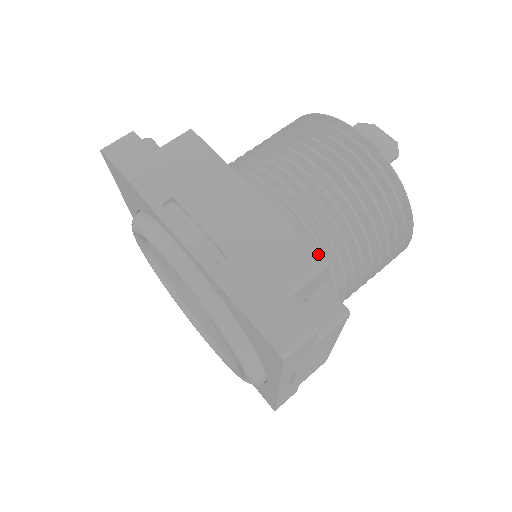
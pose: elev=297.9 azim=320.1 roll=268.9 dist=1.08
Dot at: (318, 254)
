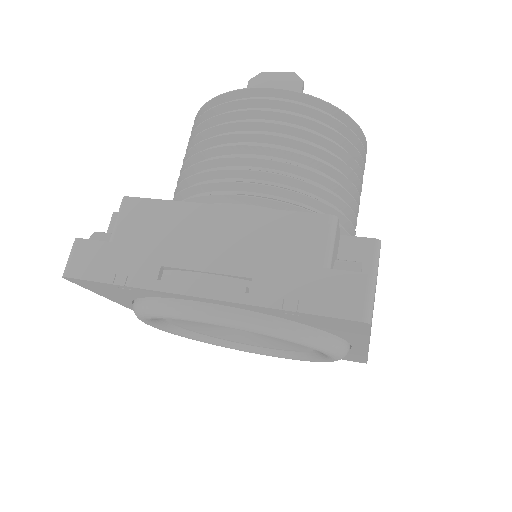
Dot at: (322, 215)
